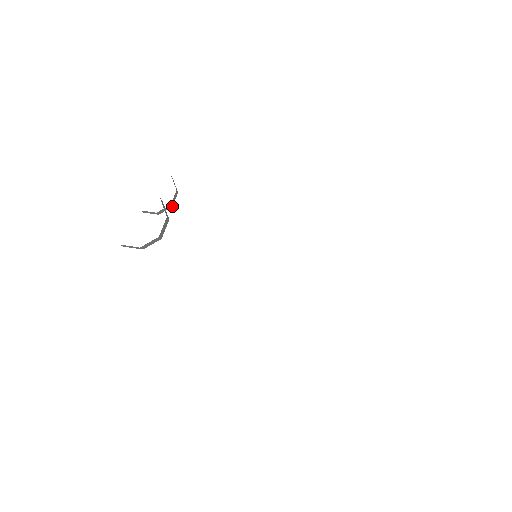
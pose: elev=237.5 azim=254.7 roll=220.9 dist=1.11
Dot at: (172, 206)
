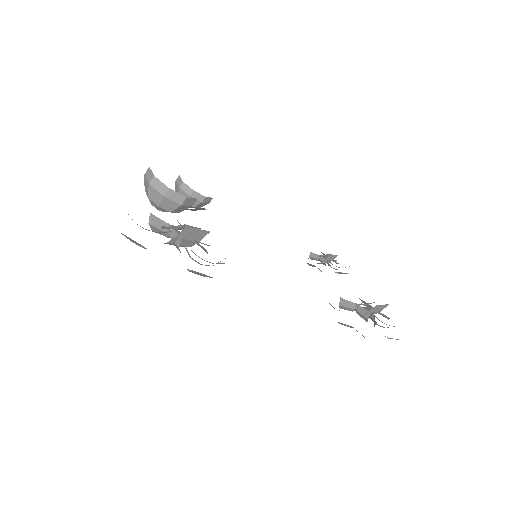
Dot at: (202, 202)
